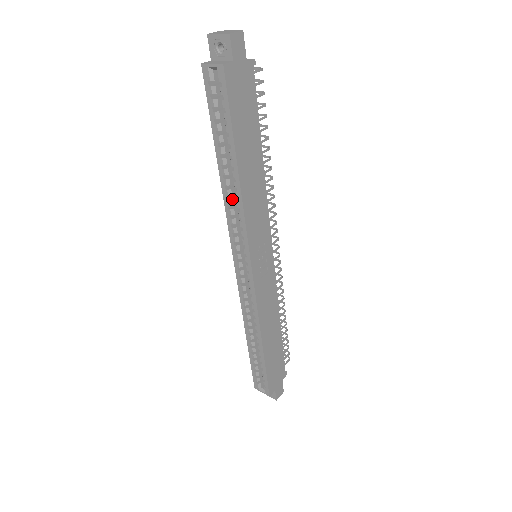
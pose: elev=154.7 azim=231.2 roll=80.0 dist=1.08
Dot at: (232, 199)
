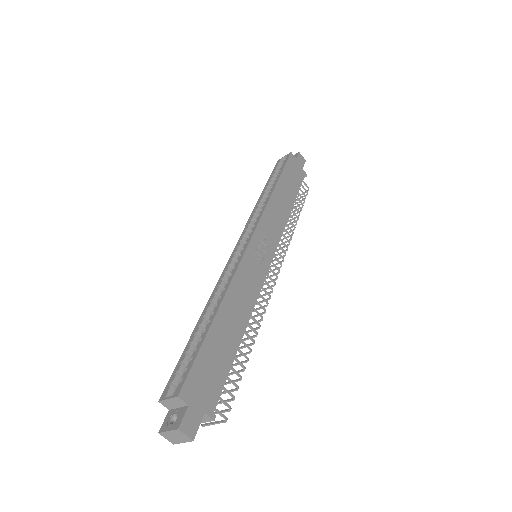
Dot at: (261, 206)
